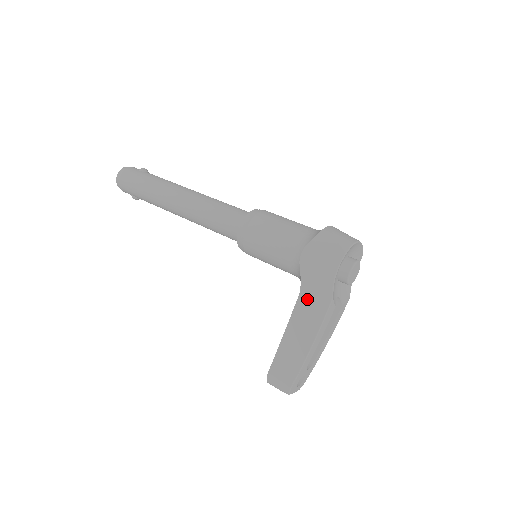
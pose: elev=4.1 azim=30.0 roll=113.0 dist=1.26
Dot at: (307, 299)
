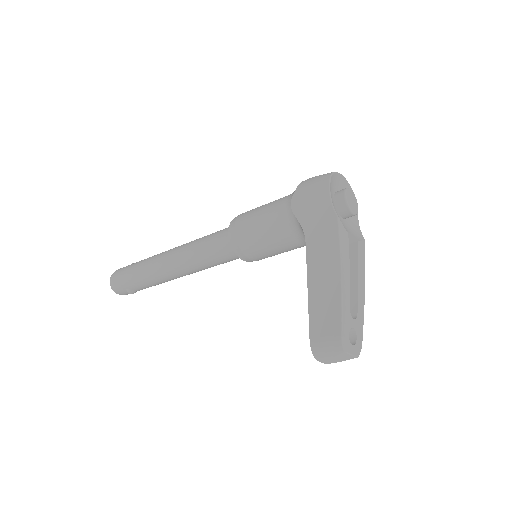
Dot at: (314, 236)
